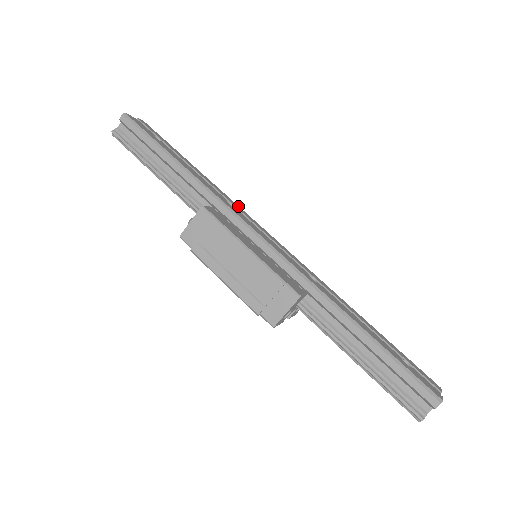
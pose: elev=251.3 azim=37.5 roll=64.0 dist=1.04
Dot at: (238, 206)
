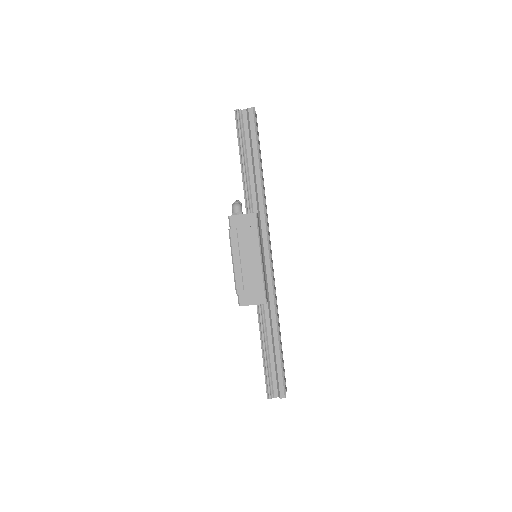
Dot at: occluded
